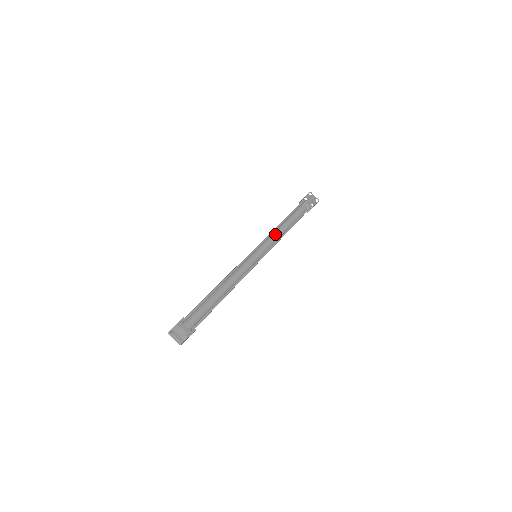
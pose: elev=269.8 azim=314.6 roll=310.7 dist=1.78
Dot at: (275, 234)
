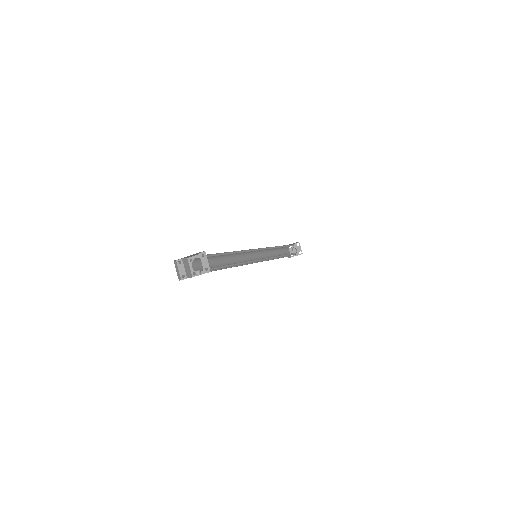
Dot at: (268, 253)
